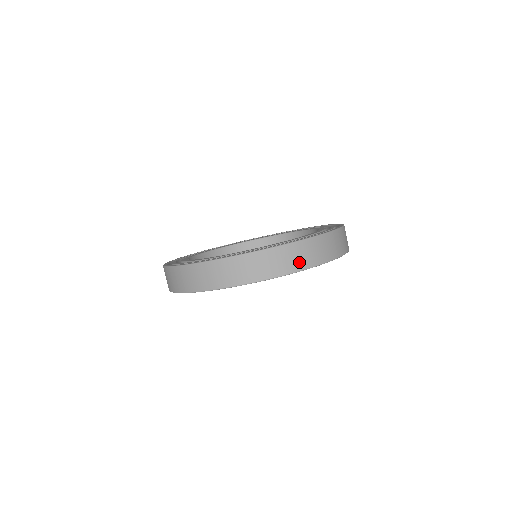
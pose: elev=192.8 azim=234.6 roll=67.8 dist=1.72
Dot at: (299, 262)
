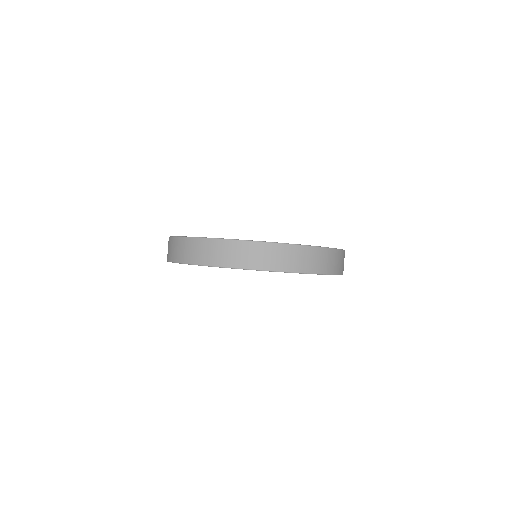
Dot at: (314, 265)
